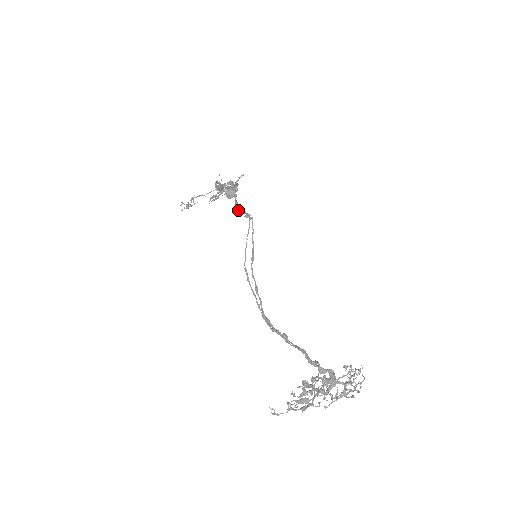
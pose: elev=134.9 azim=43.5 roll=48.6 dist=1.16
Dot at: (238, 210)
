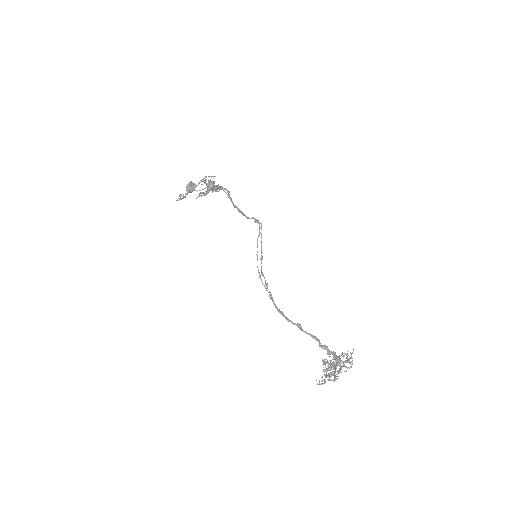
Dot at: (243, 214)
